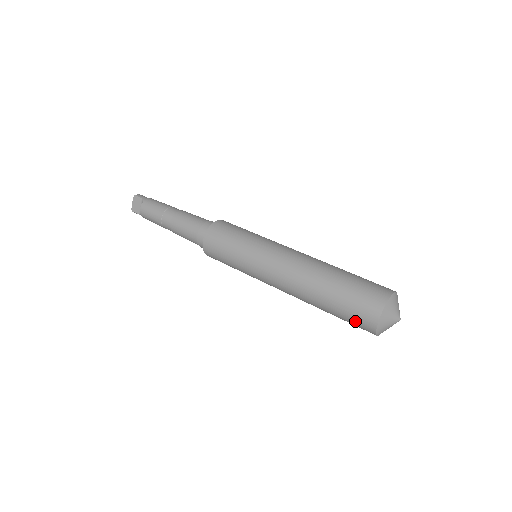
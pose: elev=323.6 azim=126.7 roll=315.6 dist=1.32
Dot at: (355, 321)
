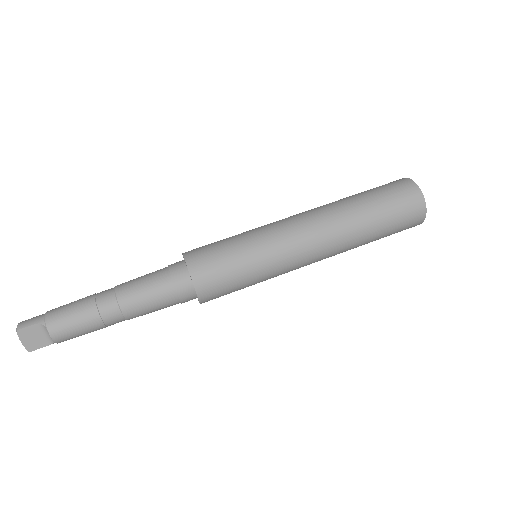
Dot at: (404, 228)
